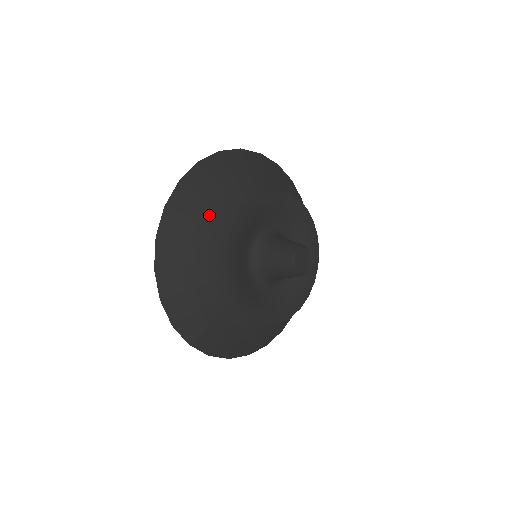
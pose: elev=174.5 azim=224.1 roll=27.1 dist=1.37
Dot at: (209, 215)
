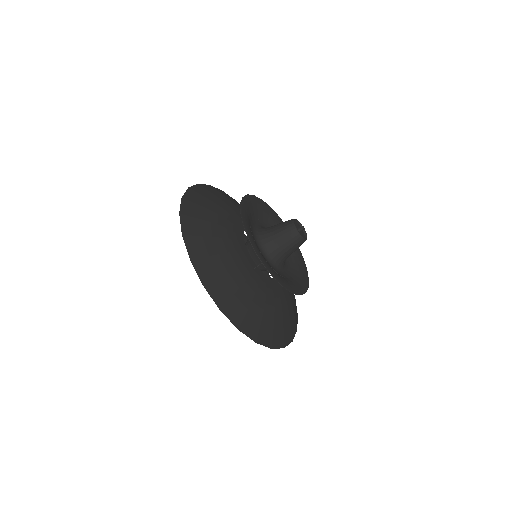
Dot at: (236, 204)
